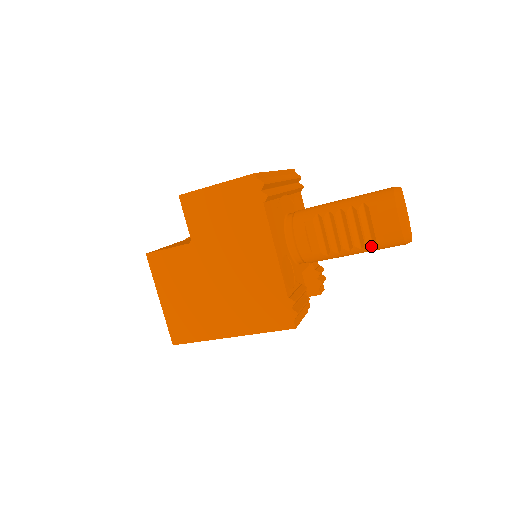
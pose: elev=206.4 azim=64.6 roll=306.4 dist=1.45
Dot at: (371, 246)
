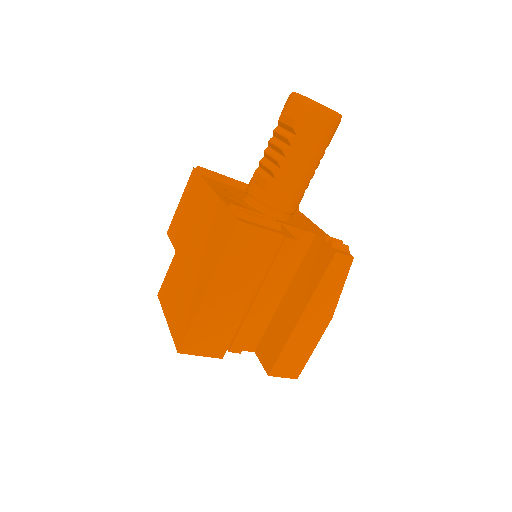
Dot at: (294, 137)
